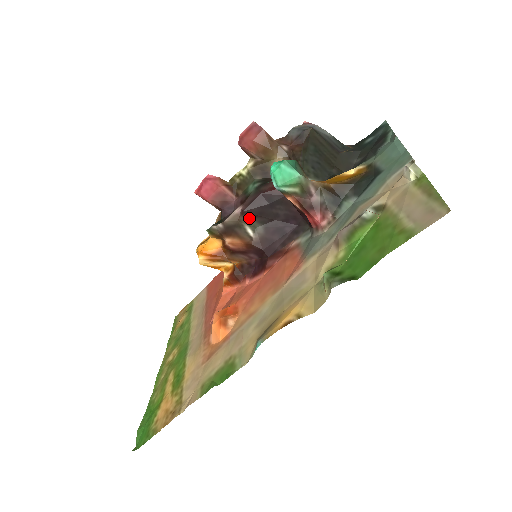
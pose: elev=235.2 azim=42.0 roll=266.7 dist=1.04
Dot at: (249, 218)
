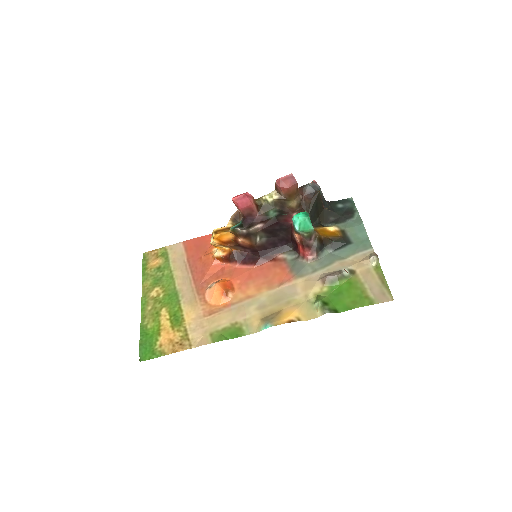
Dot at: (263, 232)
